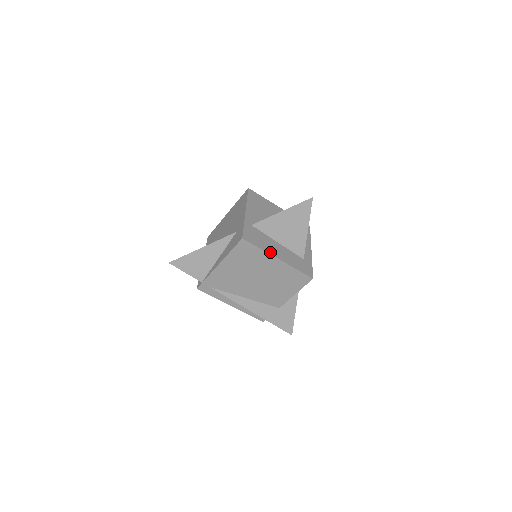
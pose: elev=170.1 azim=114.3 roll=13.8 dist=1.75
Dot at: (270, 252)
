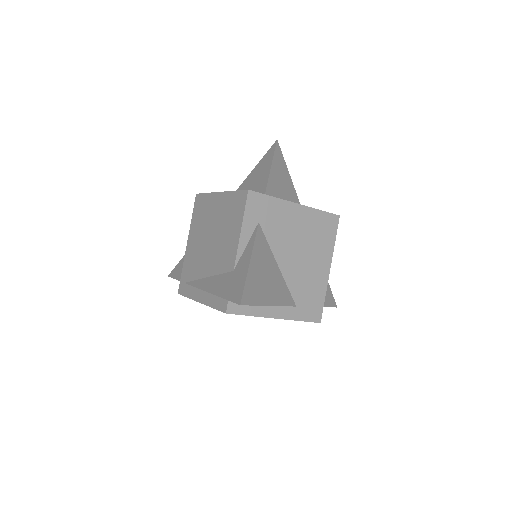
Dot at: occluded
